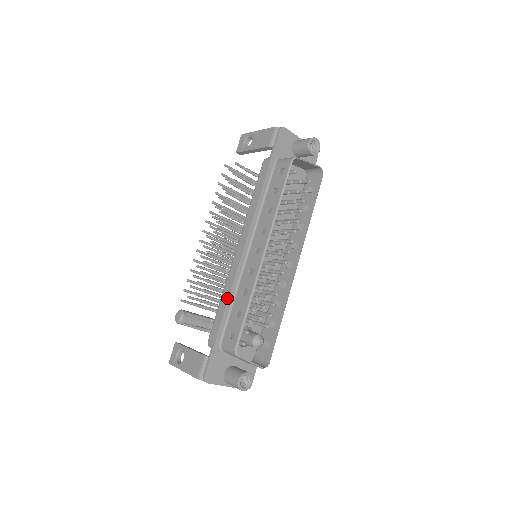
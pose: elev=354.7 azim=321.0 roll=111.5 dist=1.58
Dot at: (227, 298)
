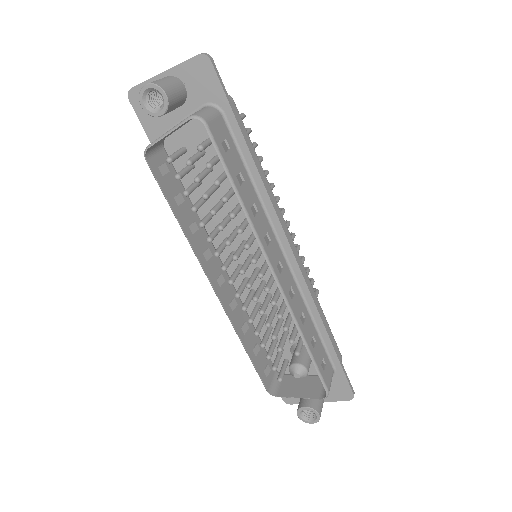
Dot at: occluded
